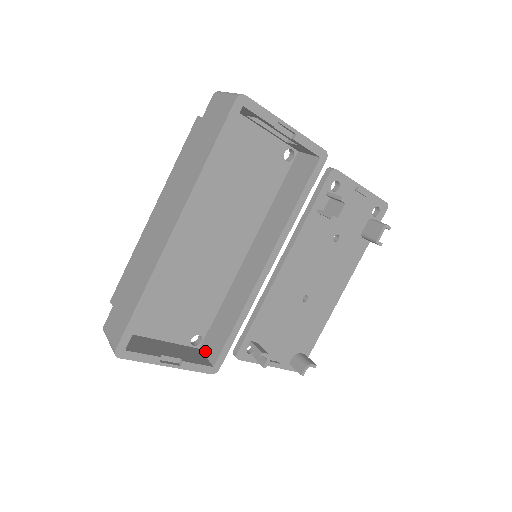
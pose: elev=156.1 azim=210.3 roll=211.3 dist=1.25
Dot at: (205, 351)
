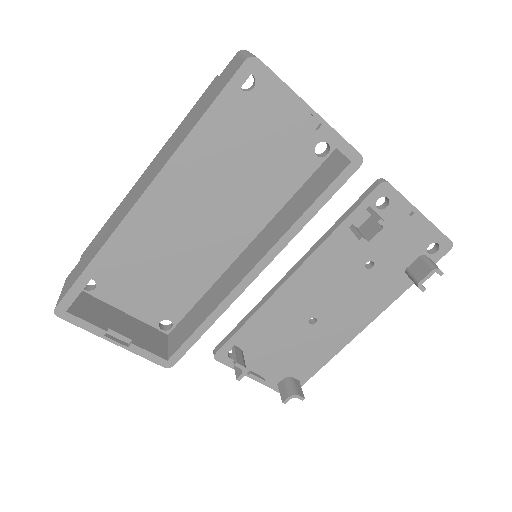
Dot at: (170, 340)
